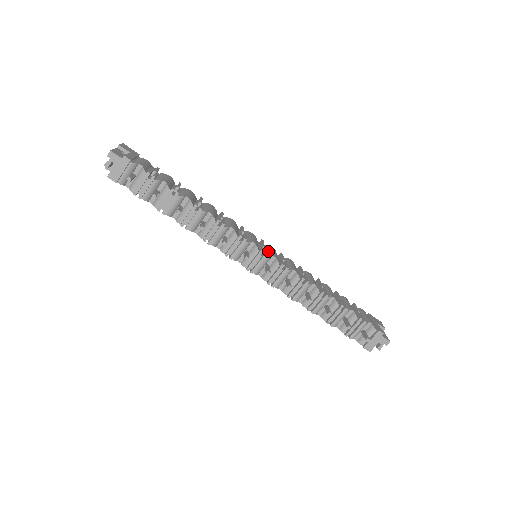
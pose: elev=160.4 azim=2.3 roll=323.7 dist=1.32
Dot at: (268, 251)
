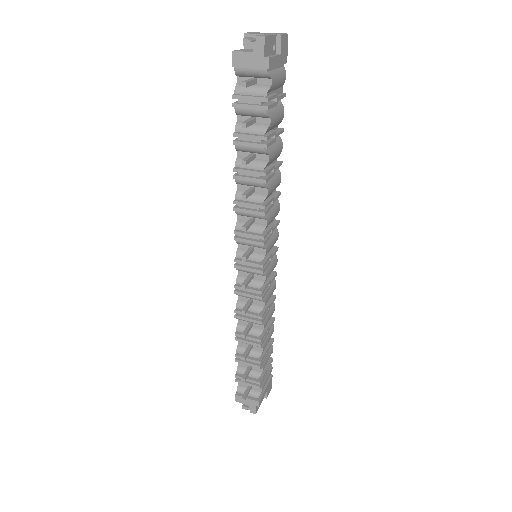
Dot at: (268, 266)
